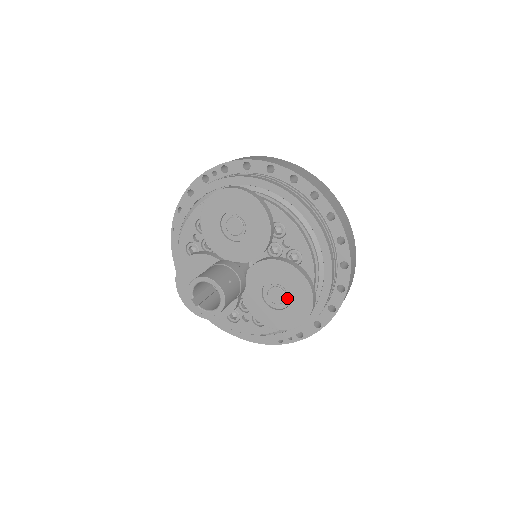
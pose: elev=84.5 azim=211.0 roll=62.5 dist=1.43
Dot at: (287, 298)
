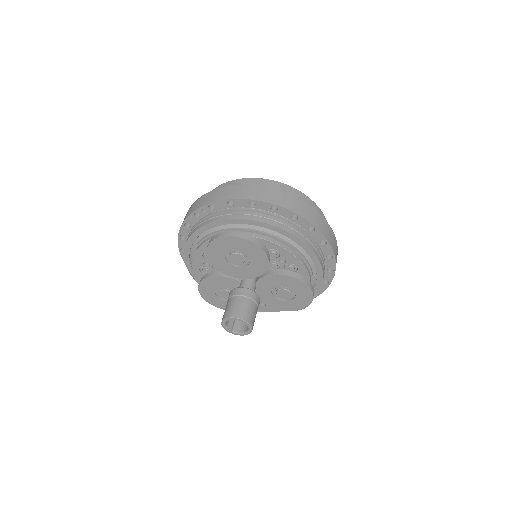
Dot at: (292, 293)
